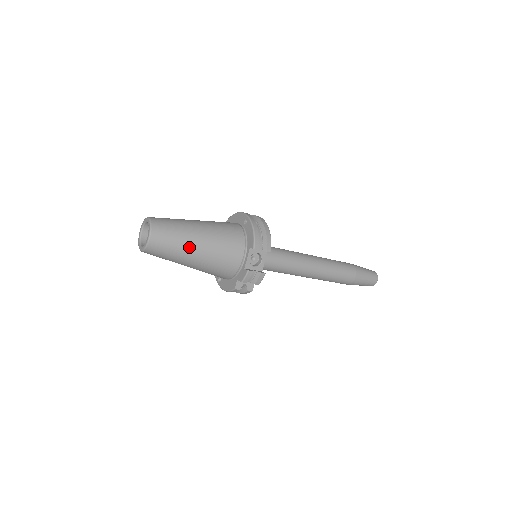
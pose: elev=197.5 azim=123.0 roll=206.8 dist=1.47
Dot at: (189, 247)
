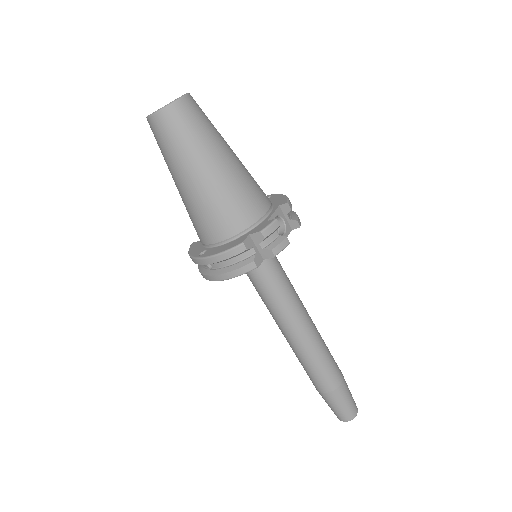
Dot at: (219, 146)
